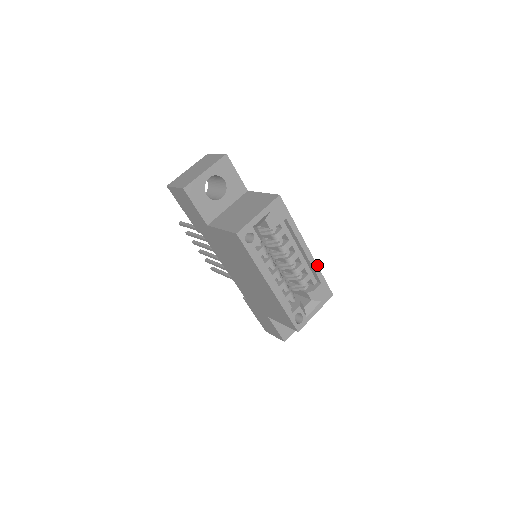
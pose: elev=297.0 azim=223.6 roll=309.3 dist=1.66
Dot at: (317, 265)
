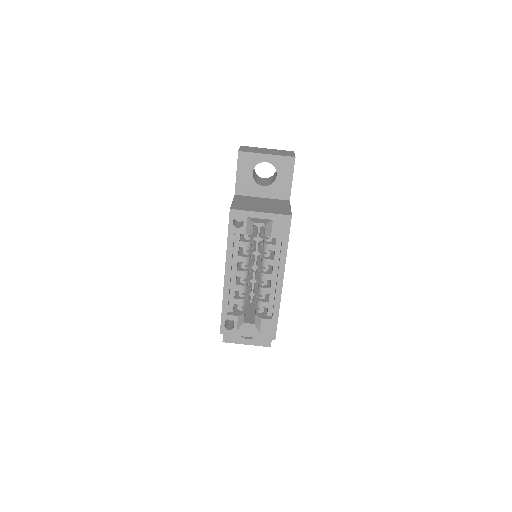
Dot at: occluded
